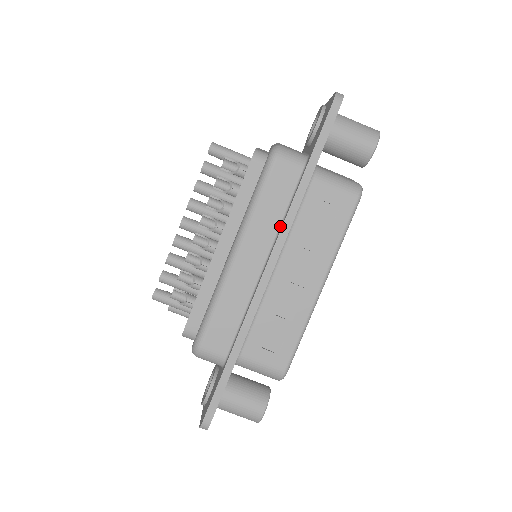
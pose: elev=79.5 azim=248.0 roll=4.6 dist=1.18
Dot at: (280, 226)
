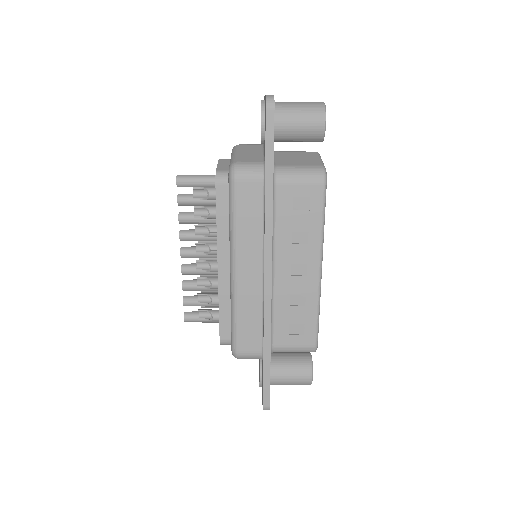
Dot at: (263, 235)
